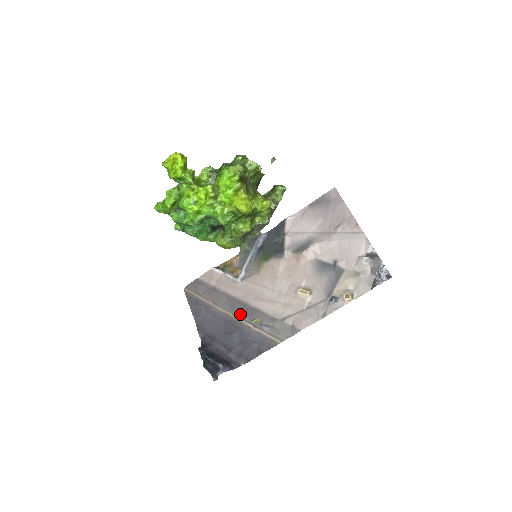
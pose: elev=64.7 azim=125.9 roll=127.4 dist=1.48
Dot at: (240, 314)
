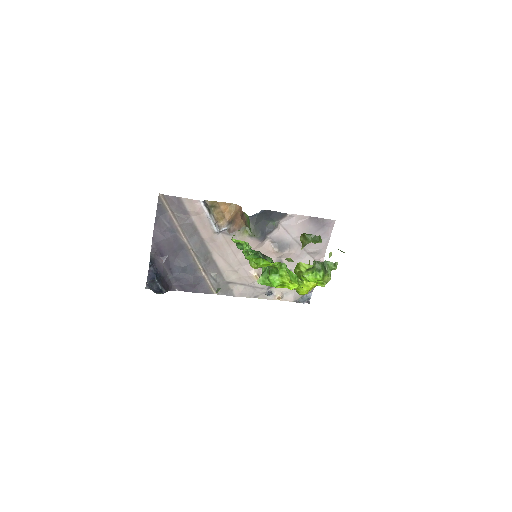
Dot at: (200, 257)
